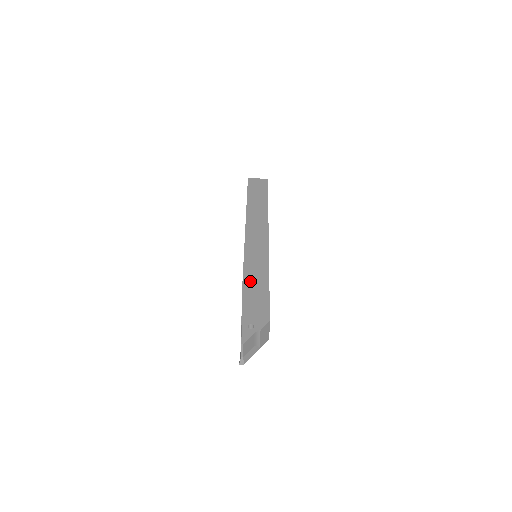
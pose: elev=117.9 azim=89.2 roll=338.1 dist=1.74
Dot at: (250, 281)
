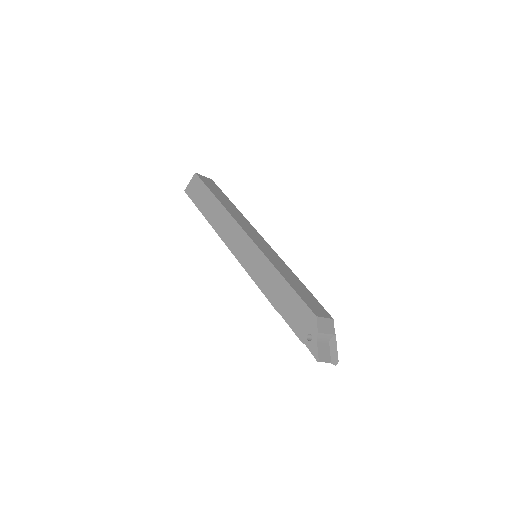
Dot at: (272, 294)
